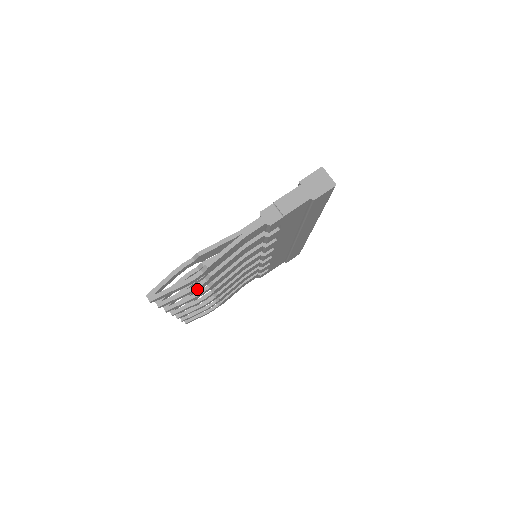
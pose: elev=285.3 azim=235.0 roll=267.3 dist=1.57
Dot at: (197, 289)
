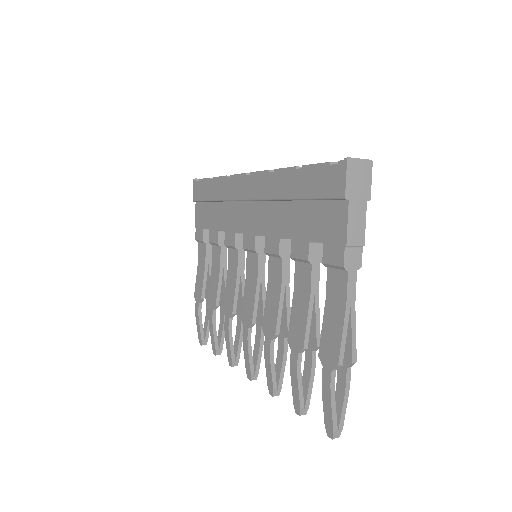
Dot at: (310, 363)
